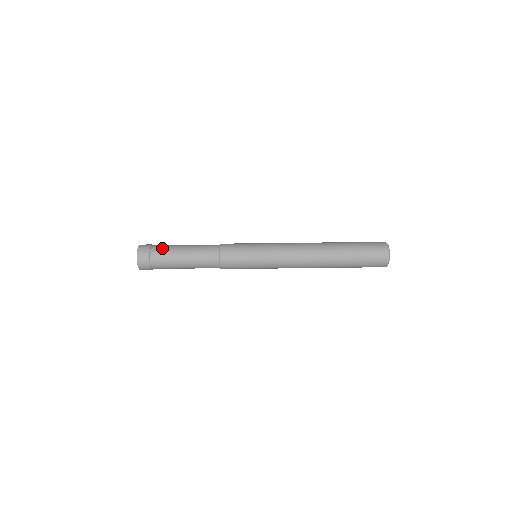
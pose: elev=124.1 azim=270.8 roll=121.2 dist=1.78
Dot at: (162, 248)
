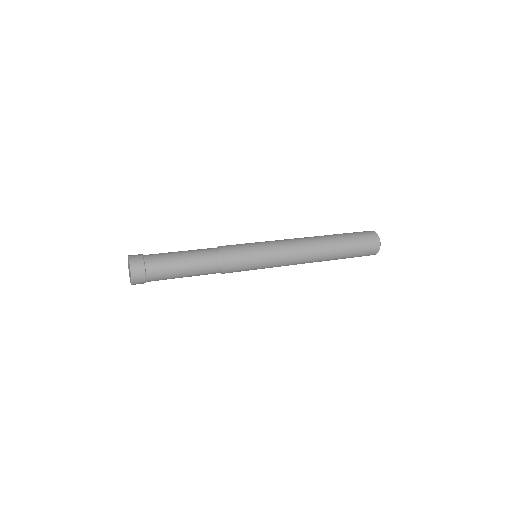
Dot at: occluded
